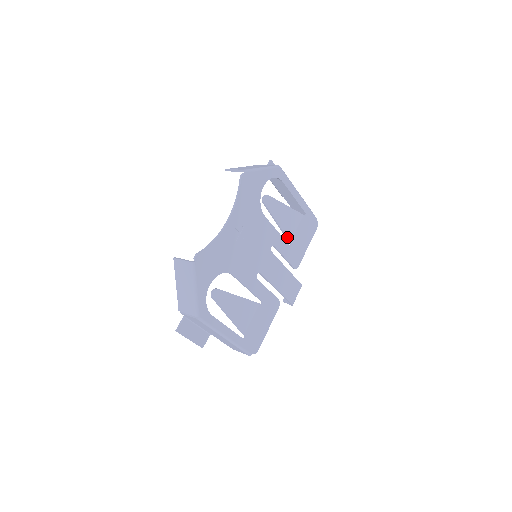
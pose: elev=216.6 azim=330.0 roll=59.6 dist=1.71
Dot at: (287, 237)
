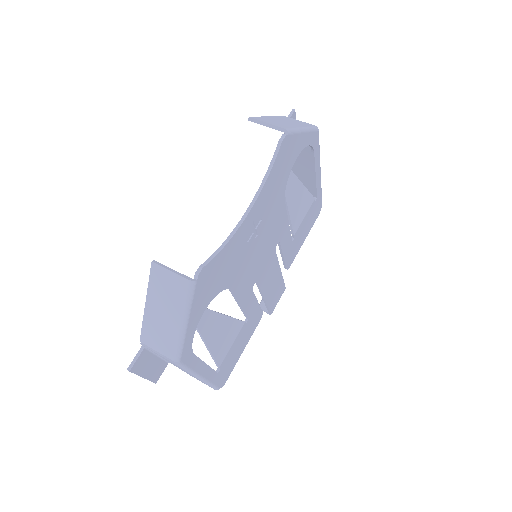
Dot at: (292, 228)
